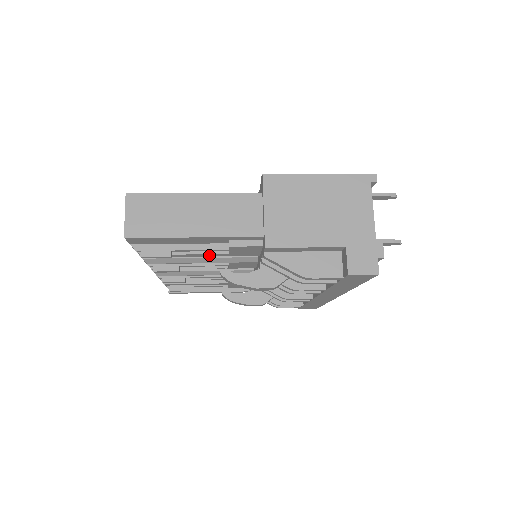
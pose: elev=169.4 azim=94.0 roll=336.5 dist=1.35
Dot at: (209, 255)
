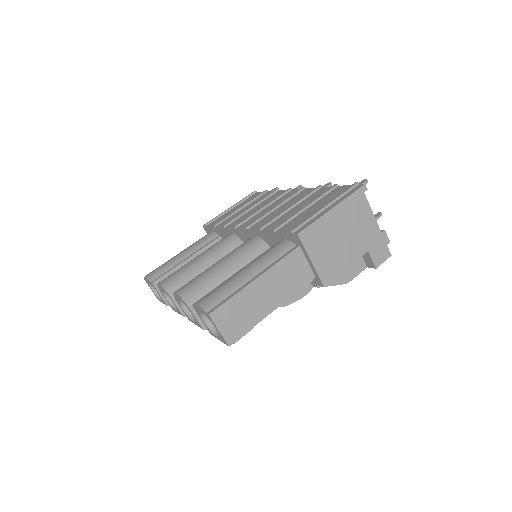
Dot at: occluded
